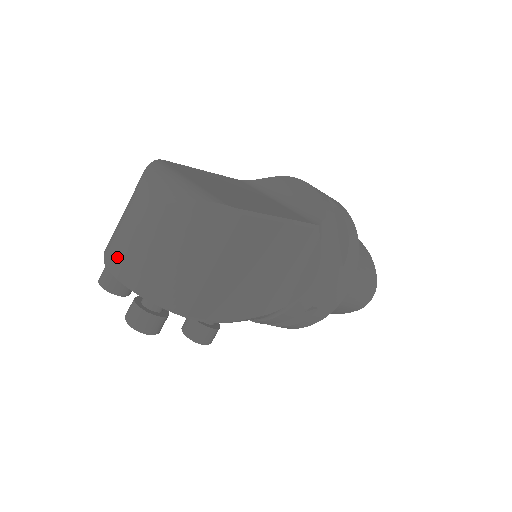
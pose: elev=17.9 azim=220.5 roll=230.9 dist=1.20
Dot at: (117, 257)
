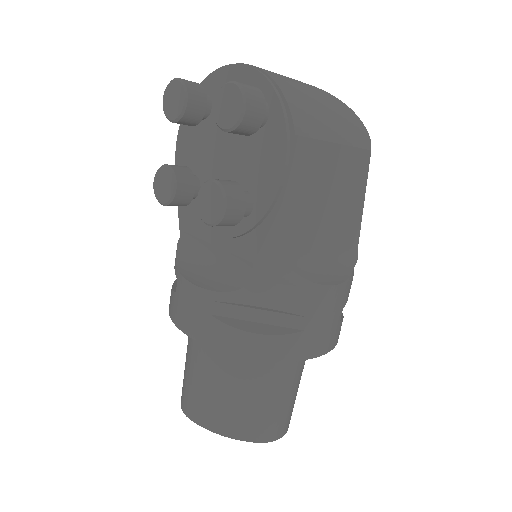
Dot at: occluded
